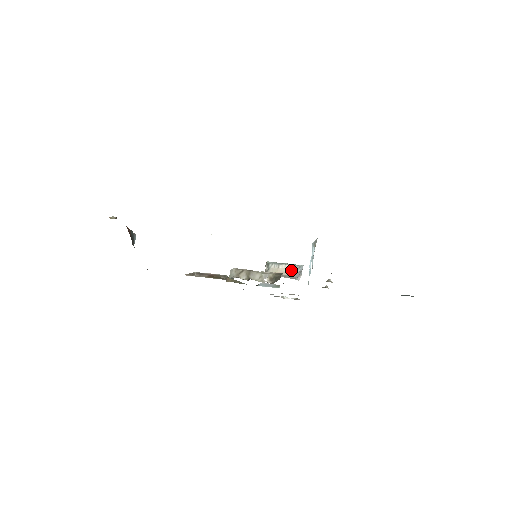
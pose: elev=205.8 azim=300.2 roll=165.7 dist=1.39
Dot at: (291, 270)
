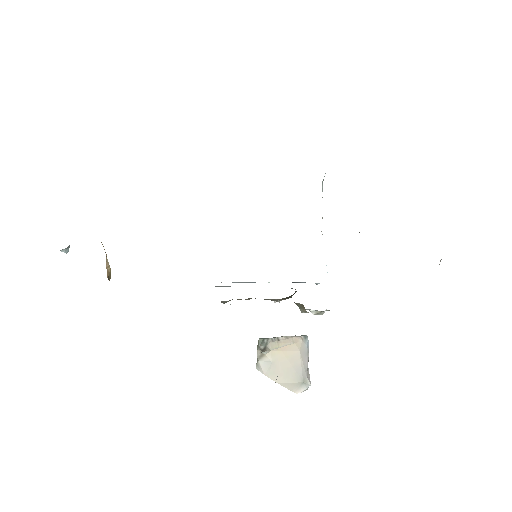
Dot at: (297, 340)
